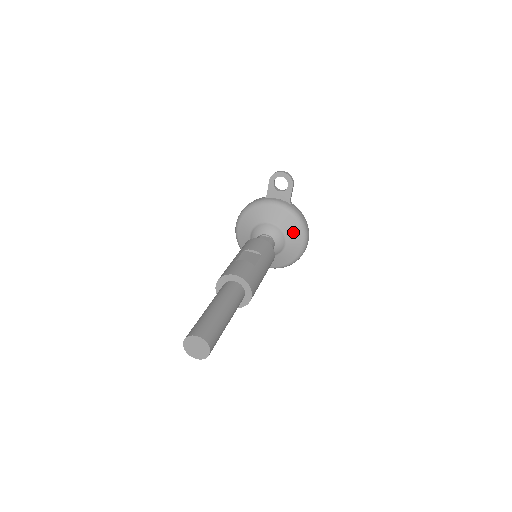
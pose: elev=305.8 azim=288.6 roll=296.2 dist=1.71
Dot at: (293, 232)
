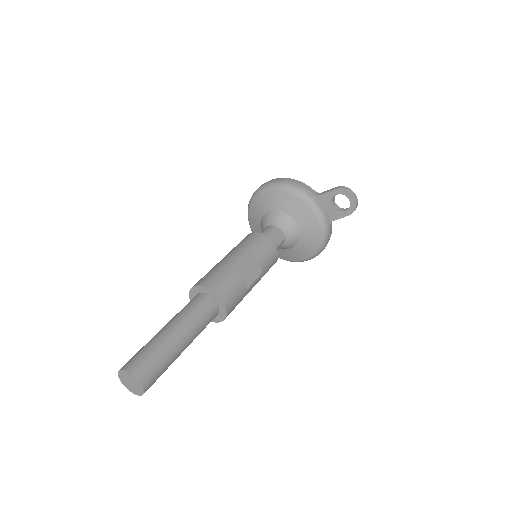
Dot at: (307, 247)
